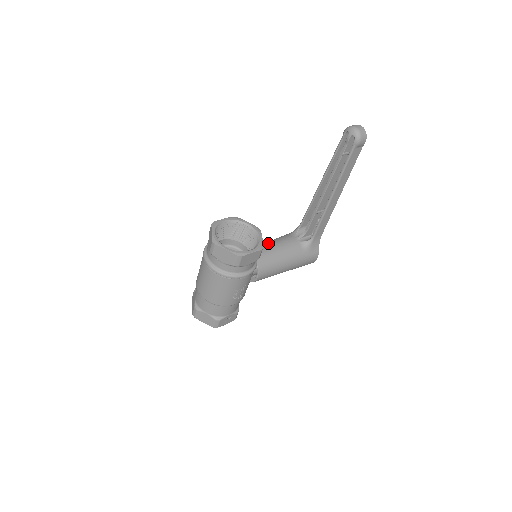
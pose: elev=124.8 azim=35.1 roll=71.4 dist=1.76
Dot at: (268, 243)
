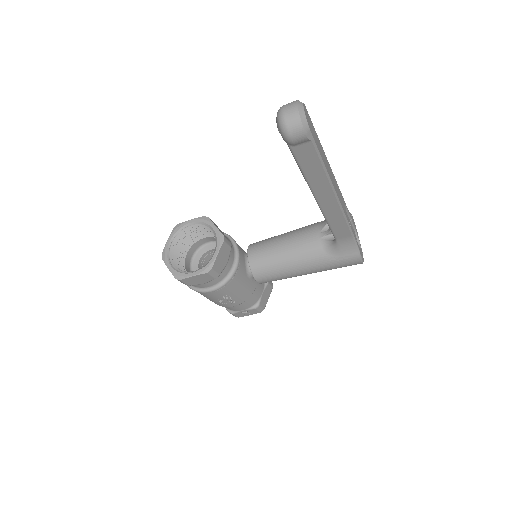
Dot at: (280, 238)
